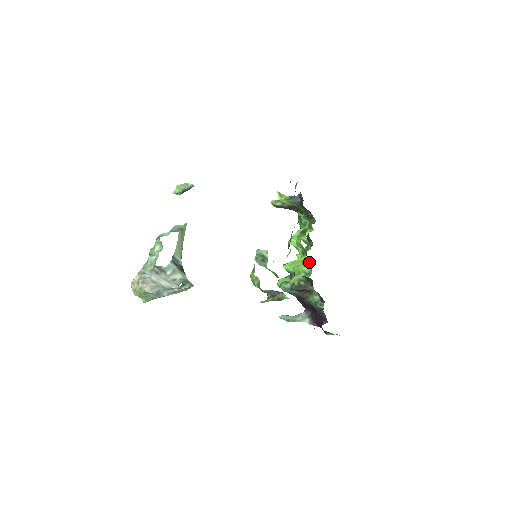
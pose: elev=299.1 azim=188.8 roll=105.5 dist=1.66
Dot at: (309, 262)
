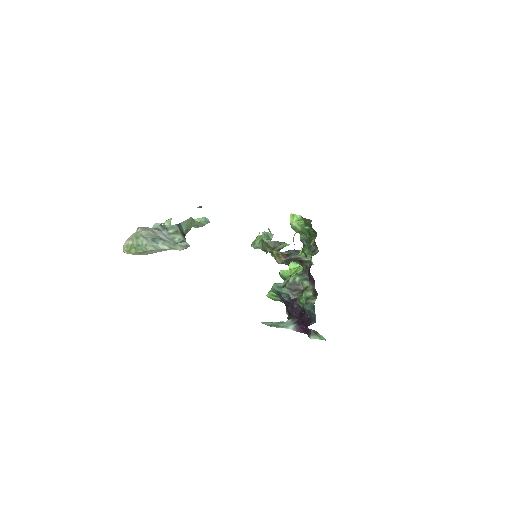
Dot at: occluded
